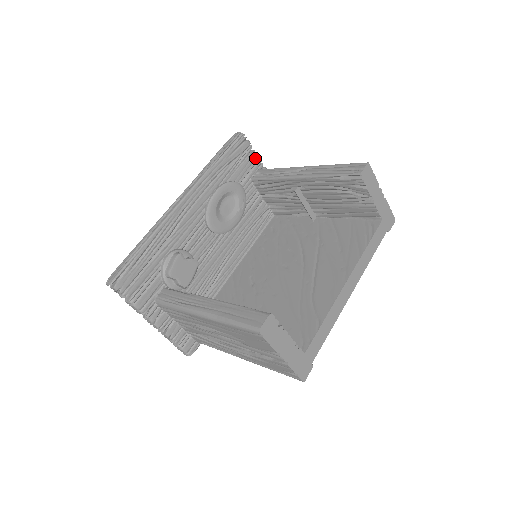
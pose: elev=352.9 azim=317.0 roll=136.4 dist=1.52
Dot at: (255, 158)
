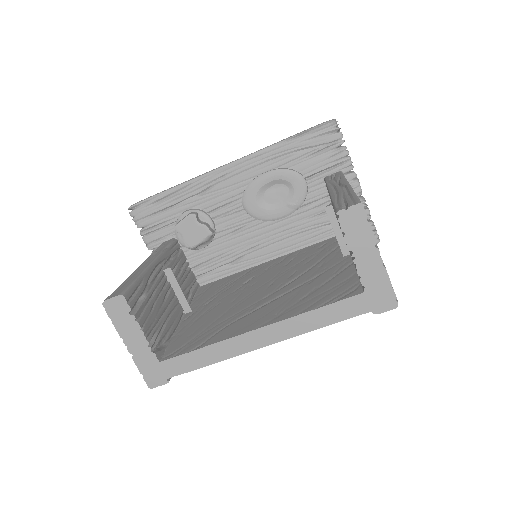
Dot at: (342, 156)
